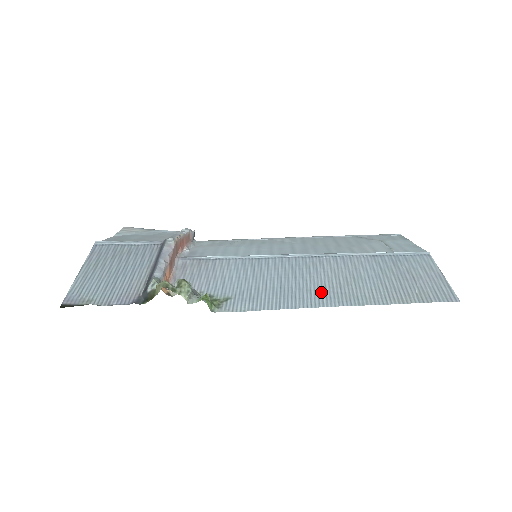
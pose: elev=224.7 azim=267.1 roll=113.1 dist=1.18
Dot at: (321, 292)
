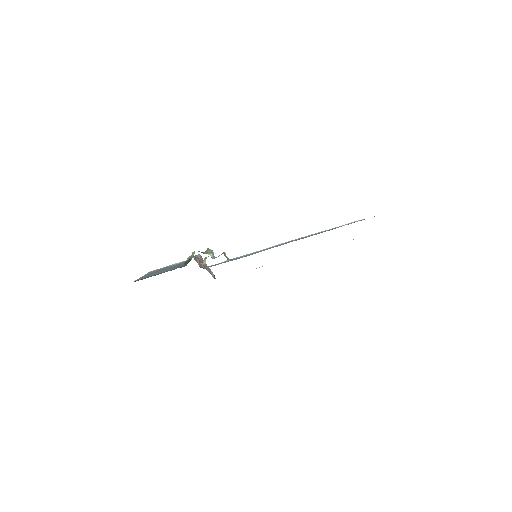
Dot at: occluded
